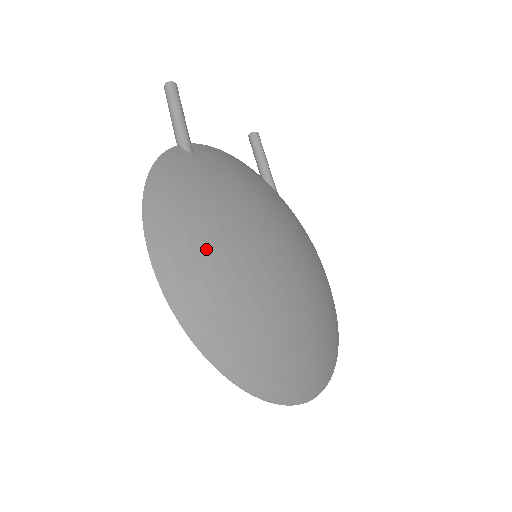
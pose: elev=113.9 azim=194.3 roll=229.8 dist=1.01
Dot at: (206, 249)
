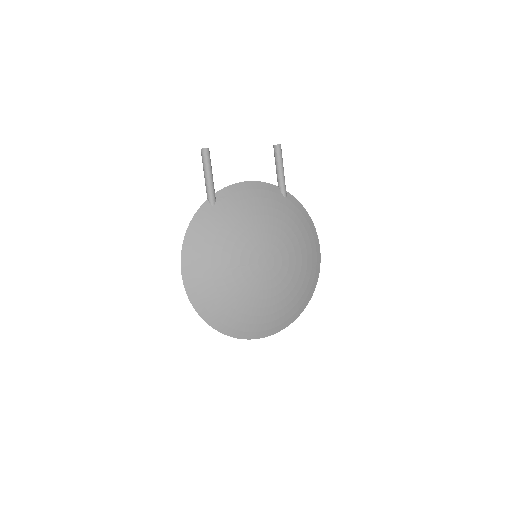
Dot at: (212, 278)
